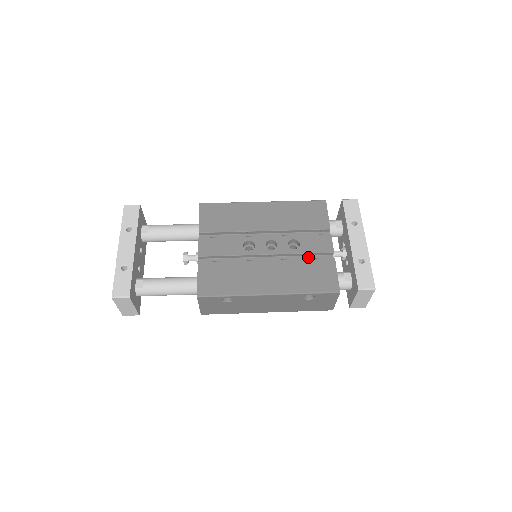
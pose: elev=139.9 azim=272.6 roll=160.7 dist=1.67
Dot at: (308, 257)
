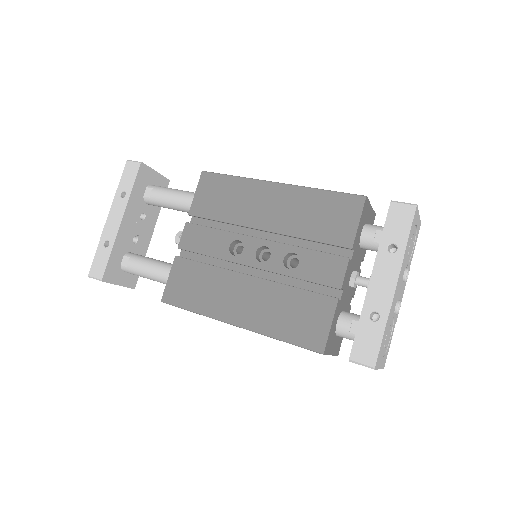
Dot at: (307, 283)
